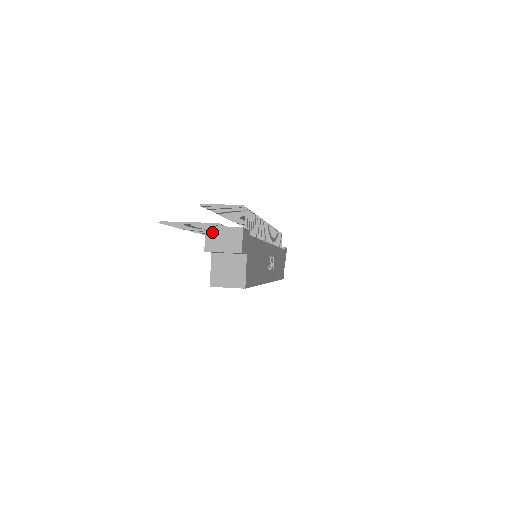
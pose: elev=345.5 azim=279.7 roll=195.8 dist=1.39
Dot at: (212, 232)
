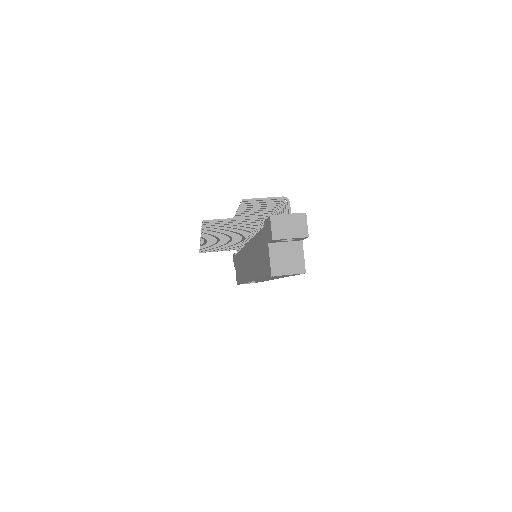
Dot at: (277, 220)
